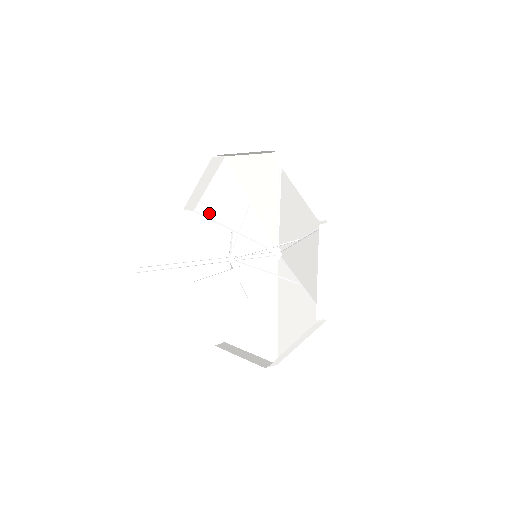
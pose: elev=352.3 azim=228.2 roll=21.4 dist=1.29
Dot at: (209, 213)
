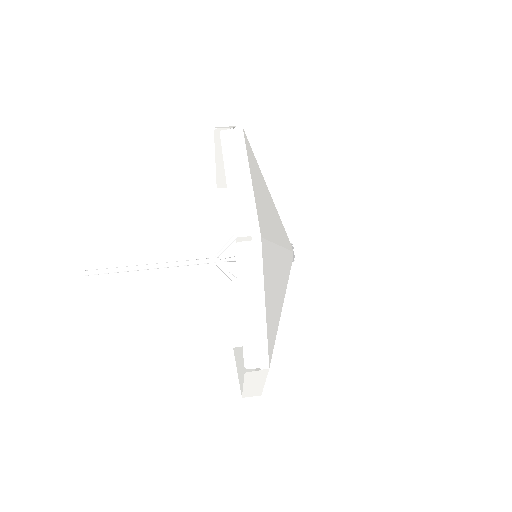
Dot at: occluded
